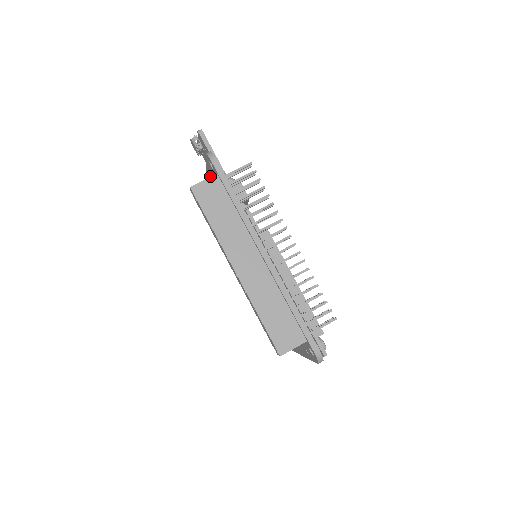
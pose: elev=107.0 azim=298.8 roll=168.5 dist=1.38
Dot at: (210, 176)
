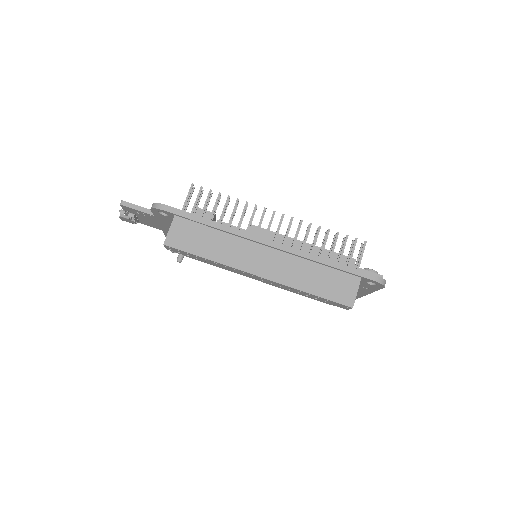
Dot at: (167, 226)
